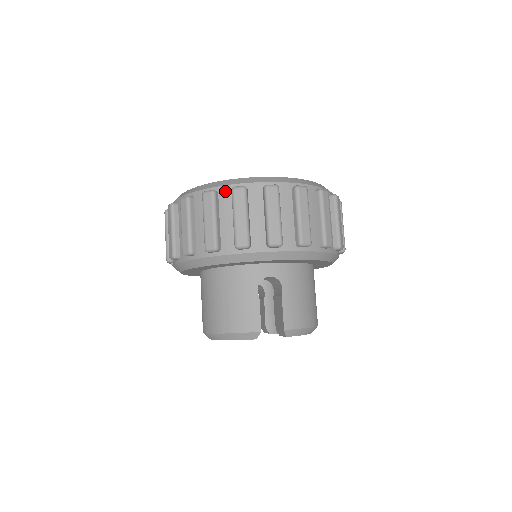
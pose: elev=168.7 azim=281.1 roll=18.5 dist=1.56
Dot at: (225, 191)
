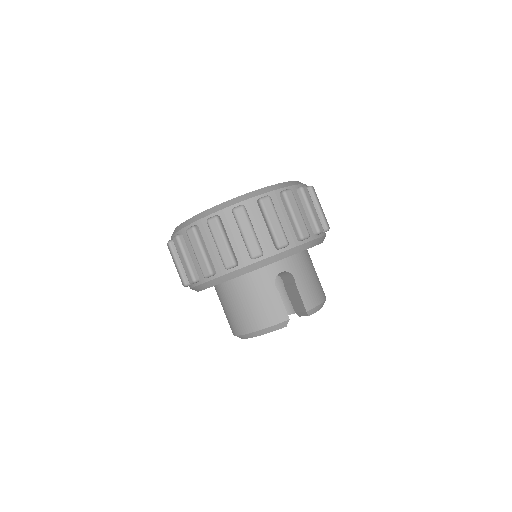
Dot at: (226, 213)
